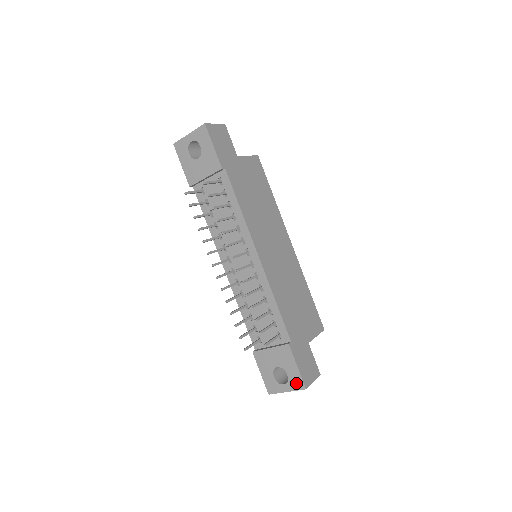
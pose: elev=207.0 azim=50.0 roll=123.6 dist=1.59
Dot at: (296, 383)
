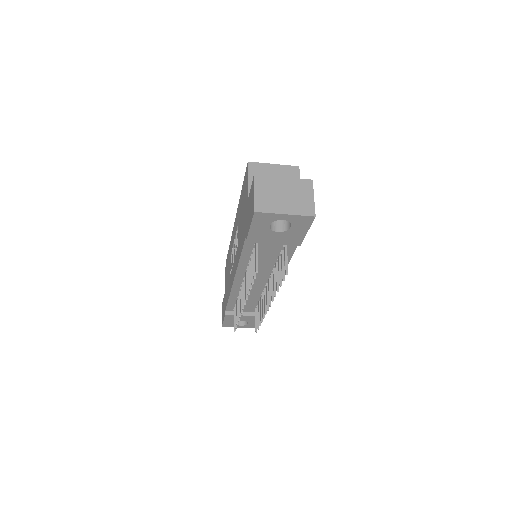
Dot at: (252, 326)
